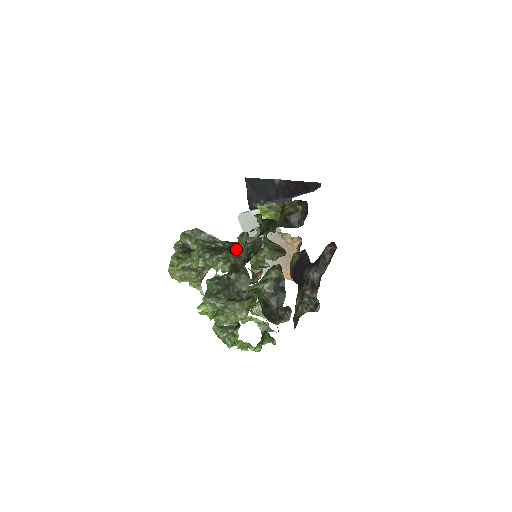
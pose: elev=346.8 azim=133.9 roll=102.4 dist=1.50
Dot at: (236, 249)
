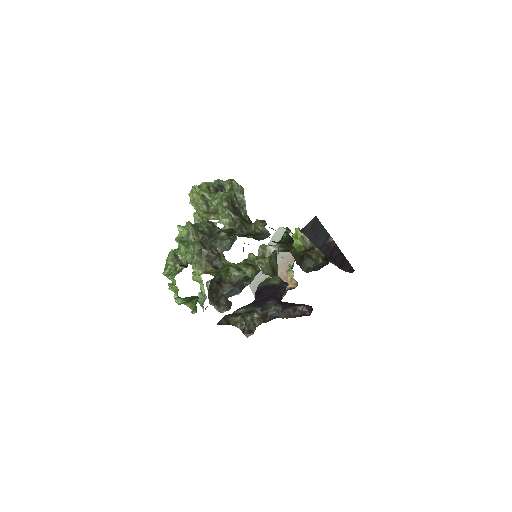
Dot at: (247, 225)
